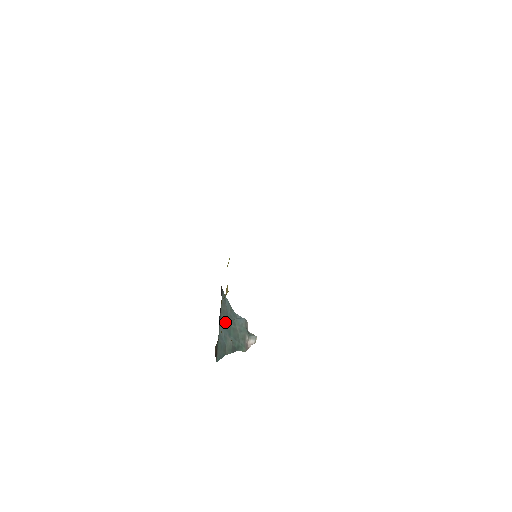
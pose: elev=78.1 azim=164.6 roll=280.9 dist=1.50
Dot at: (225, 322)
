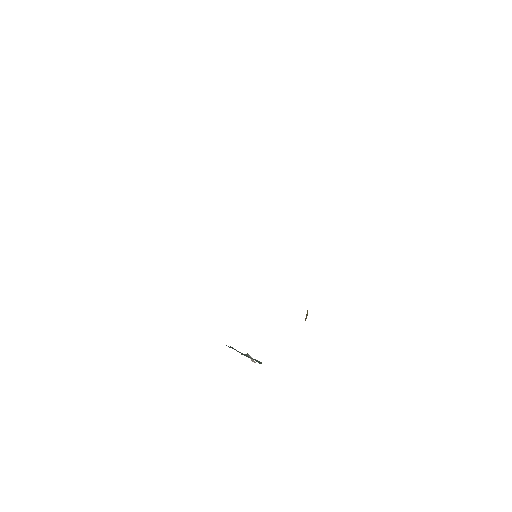
Dot at: occluded
